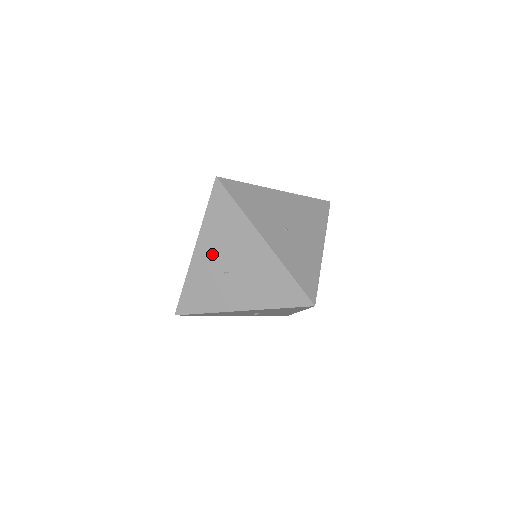
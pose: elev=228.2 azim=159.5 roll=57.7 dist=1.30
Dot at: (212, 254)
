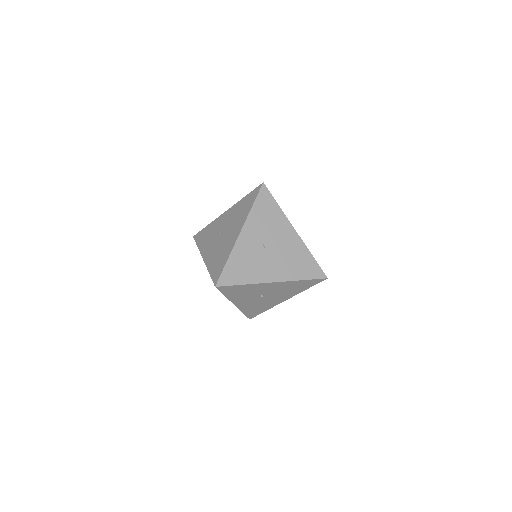
Dot at: (226, 220)
